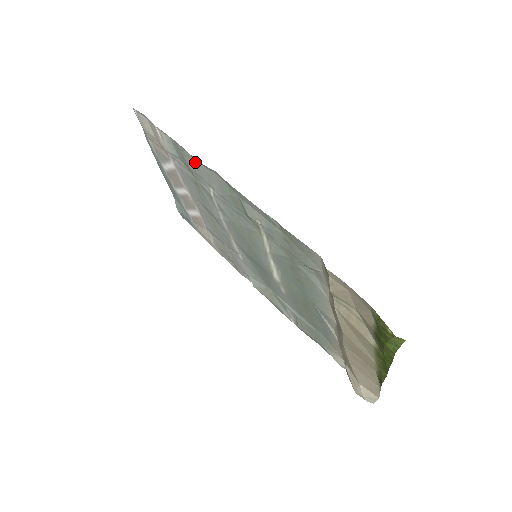
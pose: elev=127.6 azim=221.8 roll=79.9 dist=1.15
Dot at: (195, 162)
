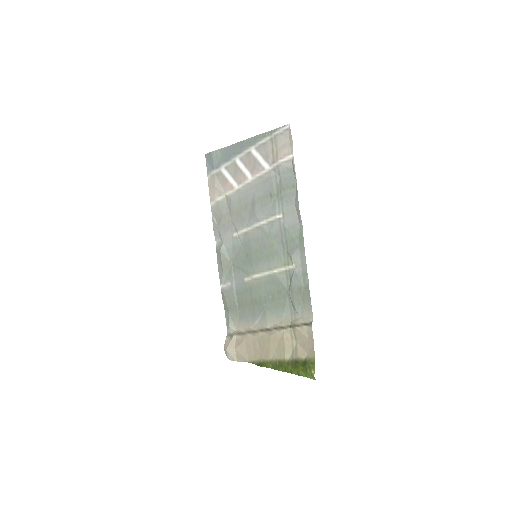
Dot at: (293, 199)
